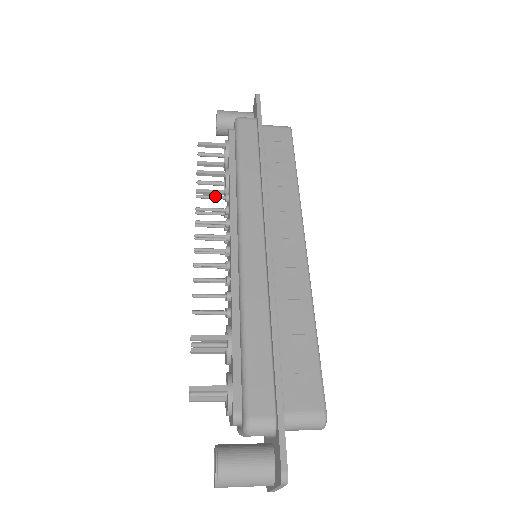
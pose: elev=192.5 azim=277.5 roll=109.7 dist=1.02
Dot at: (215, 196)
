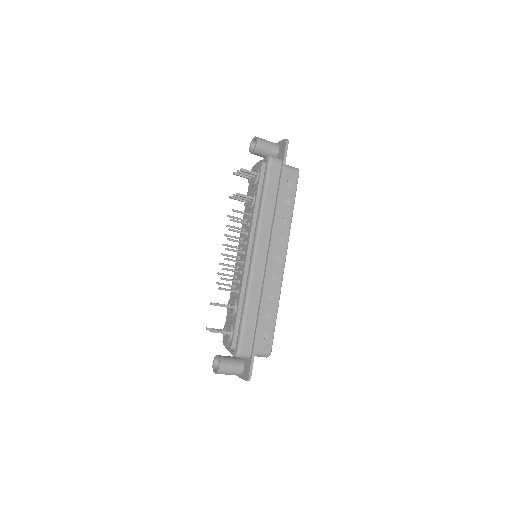
Dot at: (243, 213)
